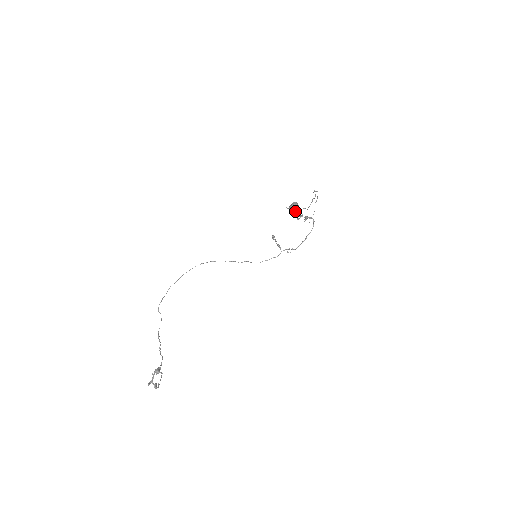
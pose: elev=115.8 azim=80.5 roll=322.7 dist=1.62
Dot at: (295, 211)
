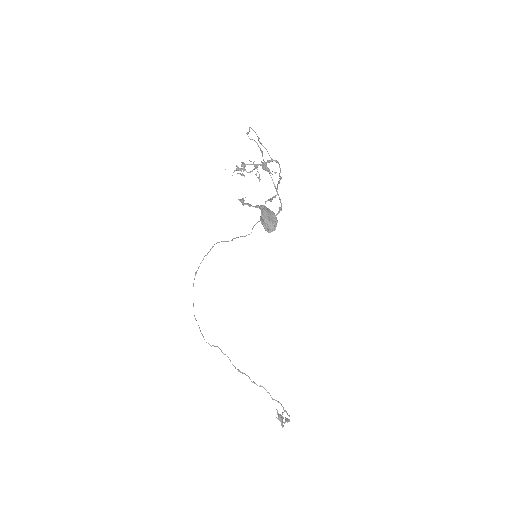
Dot at: (275, 226)
